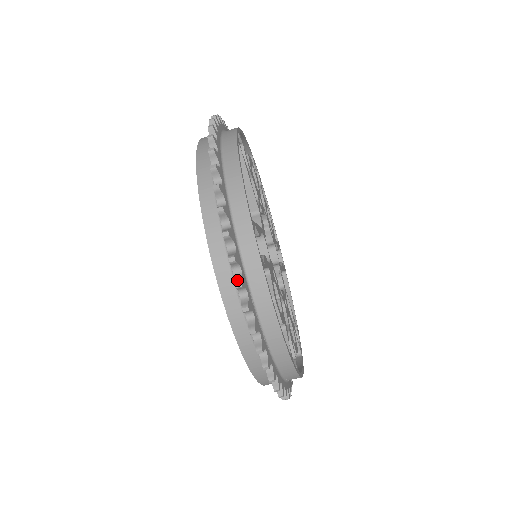
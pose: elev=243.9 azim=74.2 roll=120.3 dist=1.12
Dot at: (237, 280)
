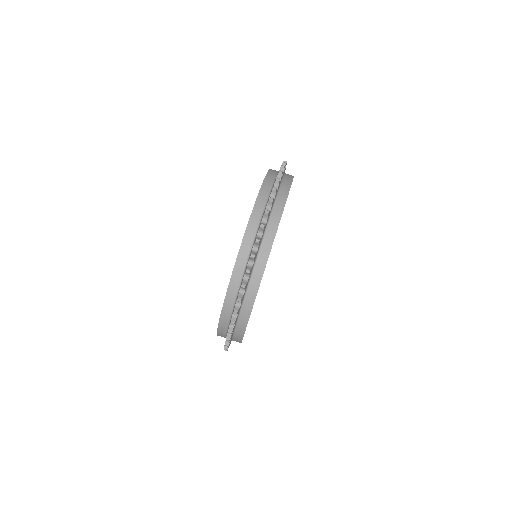
Dot at: (263, 224)
